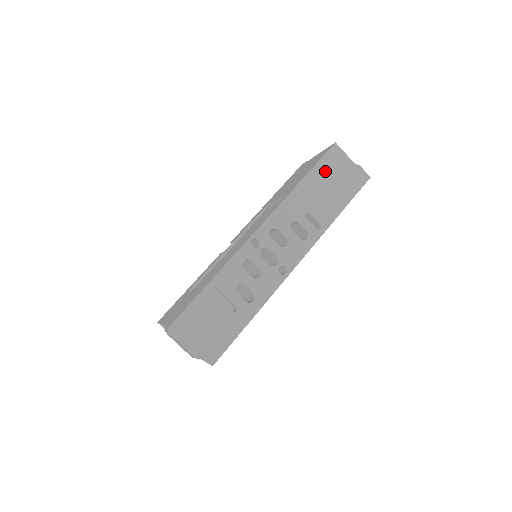
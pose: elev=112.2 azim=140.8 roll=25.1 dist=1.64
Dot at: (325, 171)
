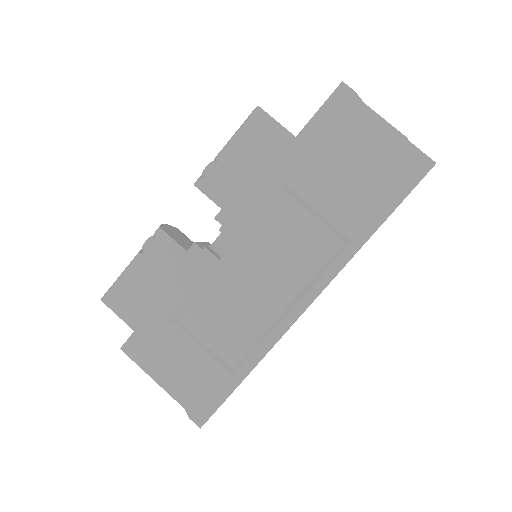
Dot at: occluded
